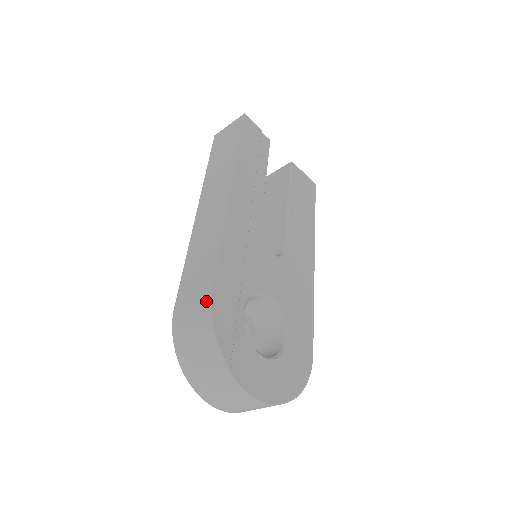
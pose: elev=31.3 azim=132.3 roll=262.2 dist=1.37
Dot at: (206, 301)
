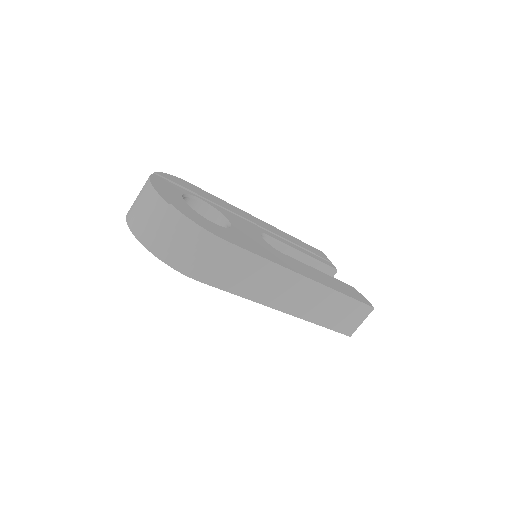
Dot at: occluded
